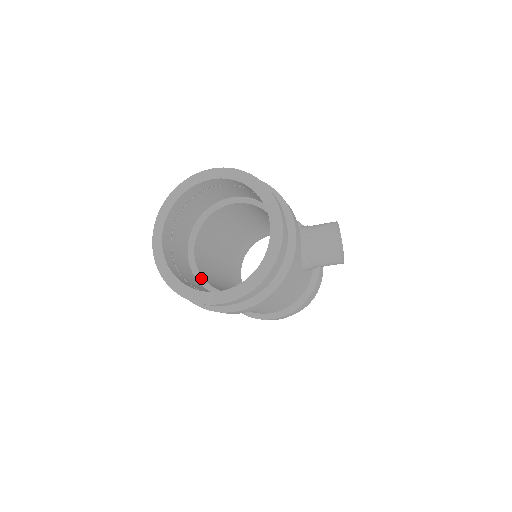
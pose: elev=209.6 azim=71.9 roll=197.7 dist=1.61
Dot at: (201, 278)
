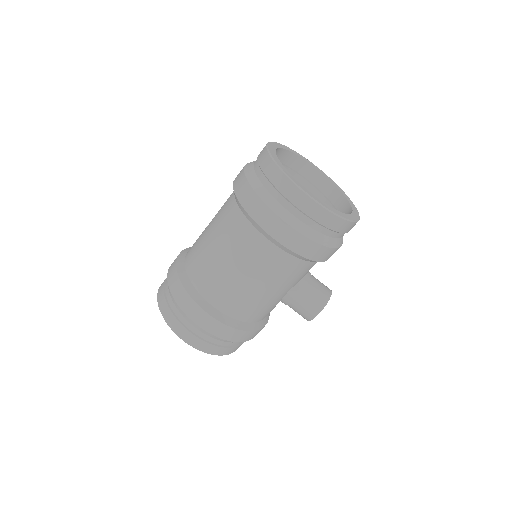
Dot at: occluded
